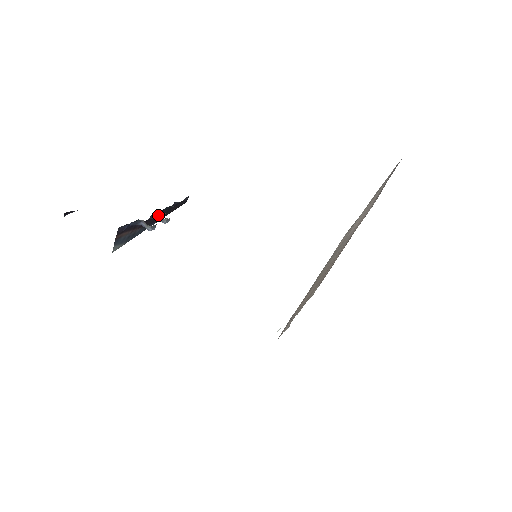
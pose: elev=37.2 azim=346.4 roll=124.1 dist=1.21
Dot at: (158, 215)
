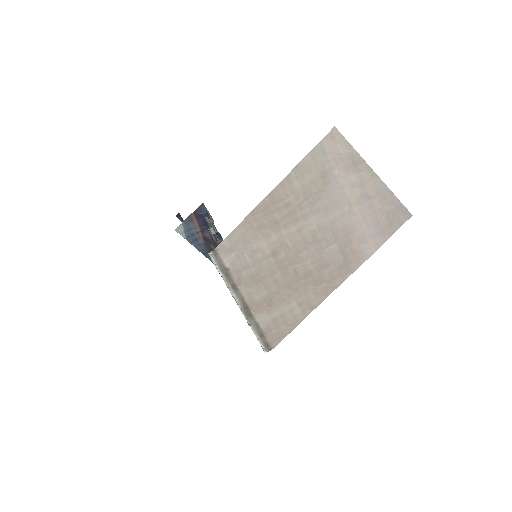
Dot at: occluded
